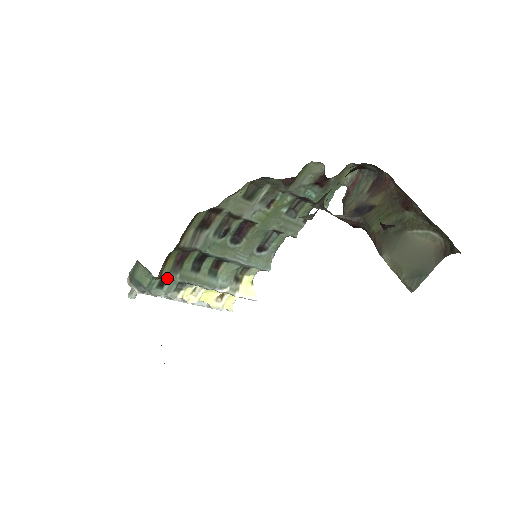
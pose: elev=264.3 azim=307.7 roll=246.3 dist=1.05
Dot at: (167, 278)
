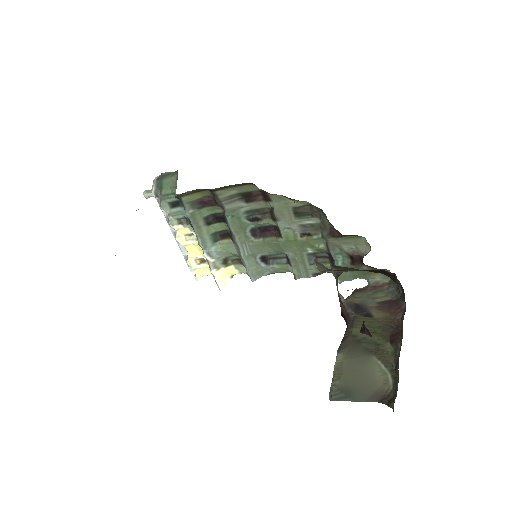
Dot at: (182, 205)
